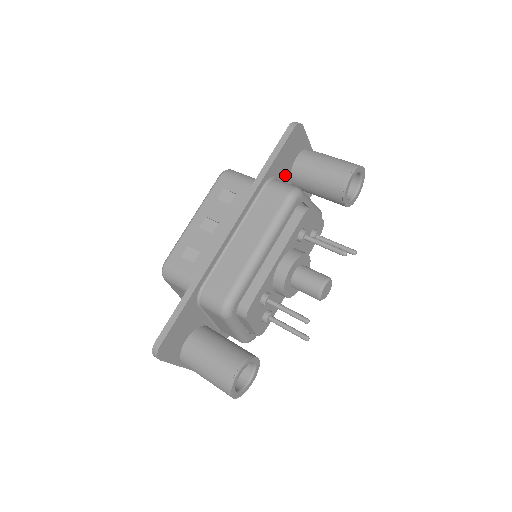
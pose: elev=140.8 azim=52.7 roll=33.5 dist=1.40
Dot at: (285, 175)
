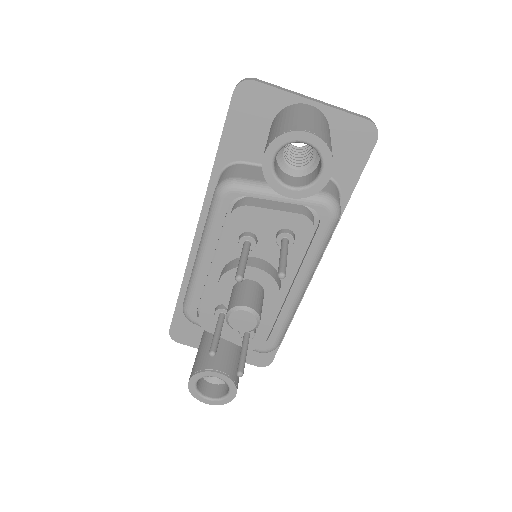
Dot at: (262, 153)
